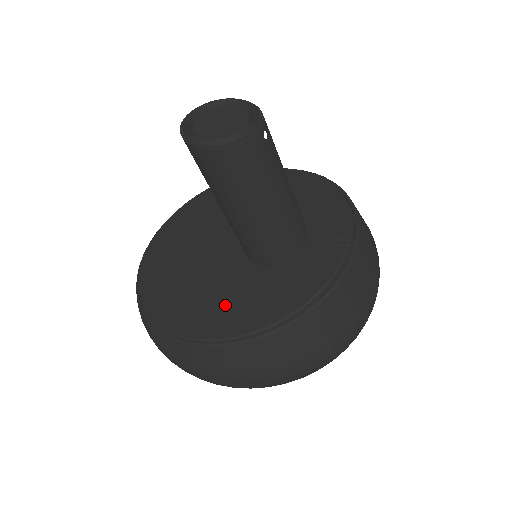
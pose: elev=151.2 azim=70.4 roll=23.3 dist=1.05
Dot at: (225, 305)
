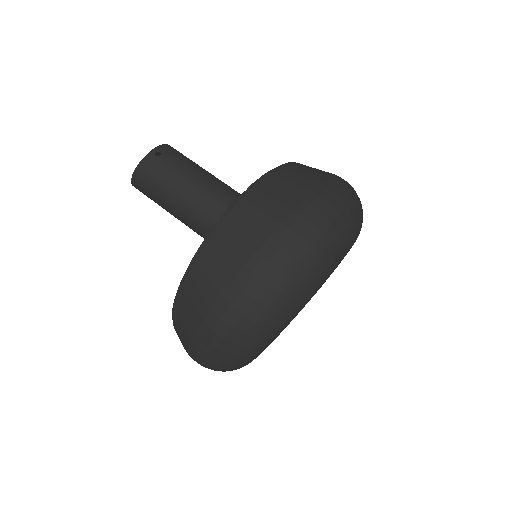
Dot at: occluded
